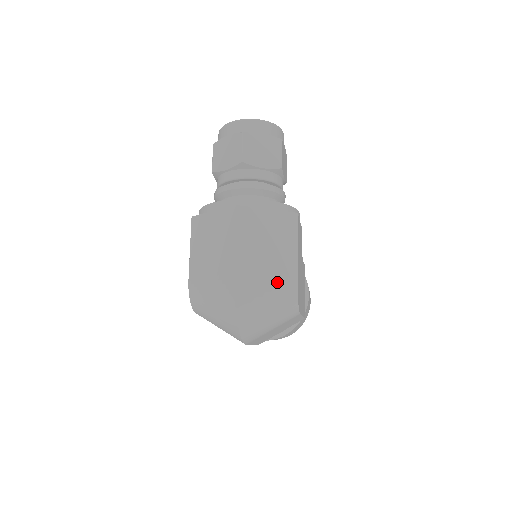
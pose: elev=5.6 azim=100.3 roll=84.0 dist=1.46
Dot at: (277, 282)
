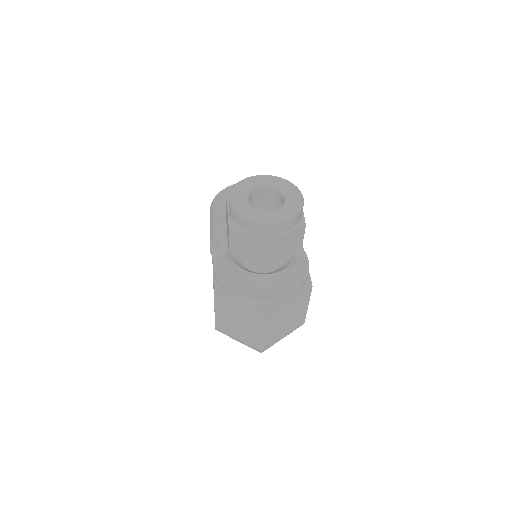
Dot at: (291, 330)
